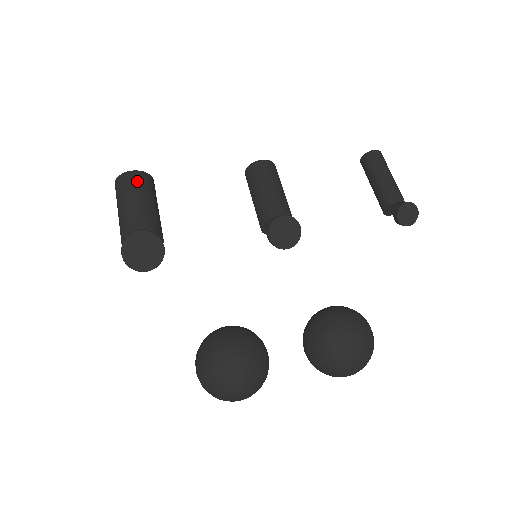
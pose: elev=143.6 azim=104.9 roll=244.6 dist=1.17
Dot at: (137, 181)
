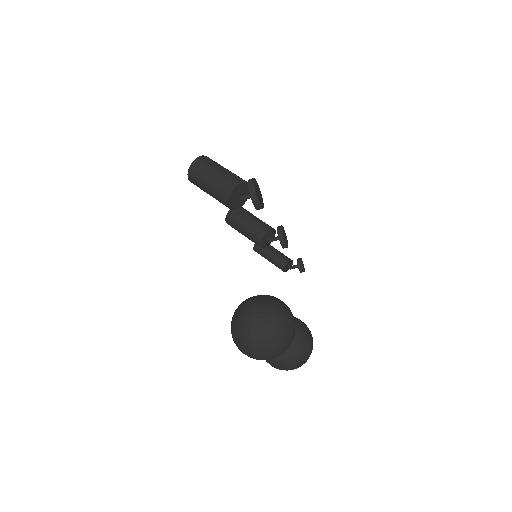
Dot at: occluded
